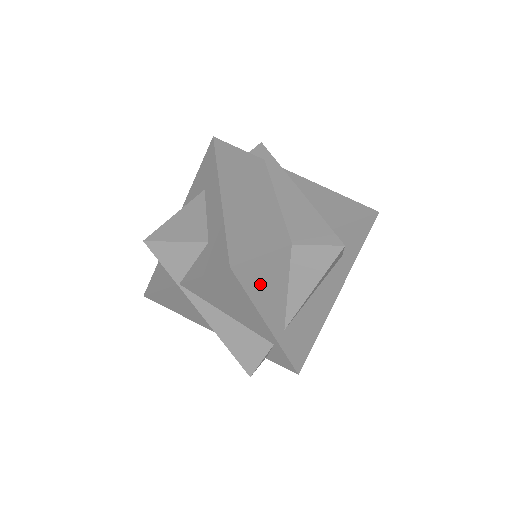
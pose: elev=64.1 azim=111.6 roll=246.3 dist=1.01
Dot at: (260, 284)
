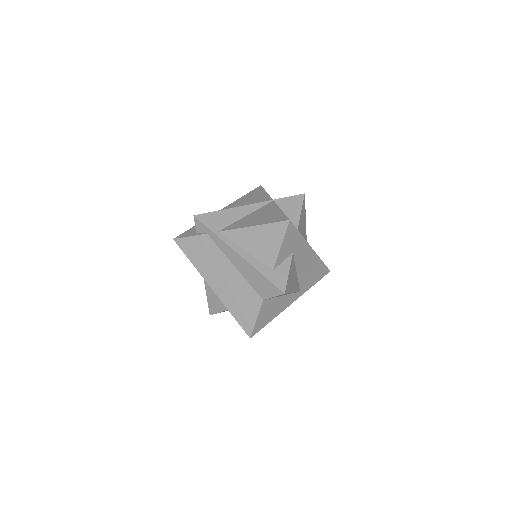
Dot at: (268, 317)
